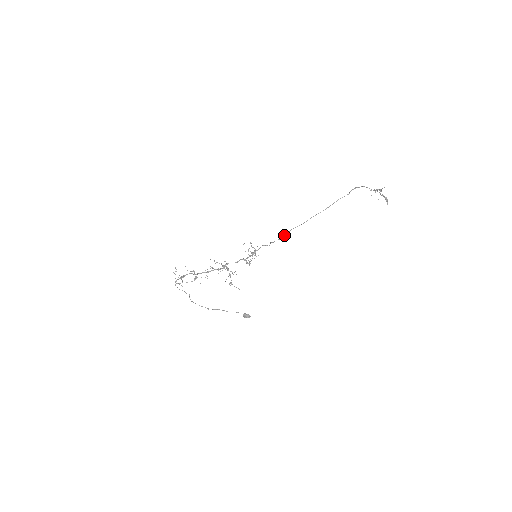
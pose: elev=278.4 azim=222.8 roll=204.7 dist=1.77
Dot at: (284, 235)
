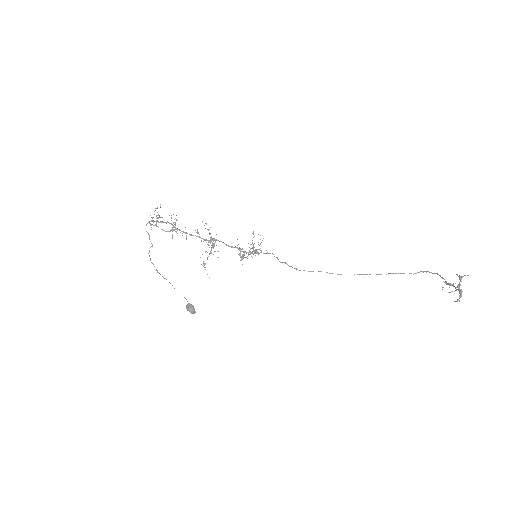
Dot at: occluded
